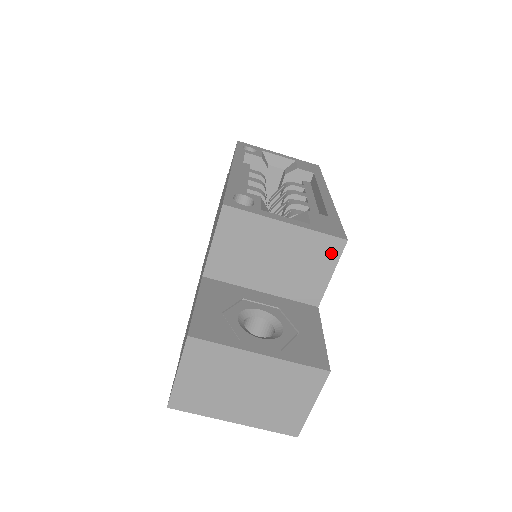
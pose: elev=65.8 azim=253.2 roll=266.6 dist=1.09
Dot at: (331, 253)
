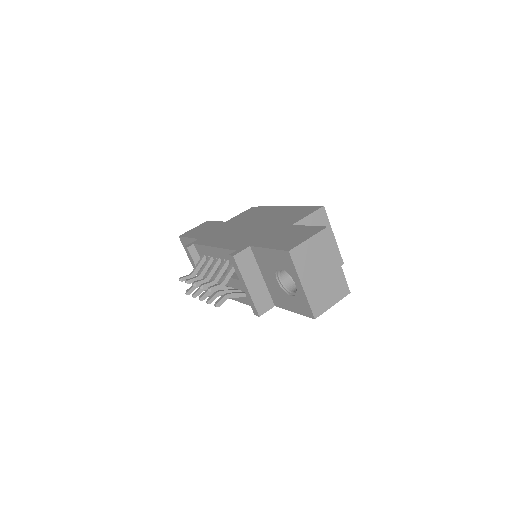
Dot at: occluded
